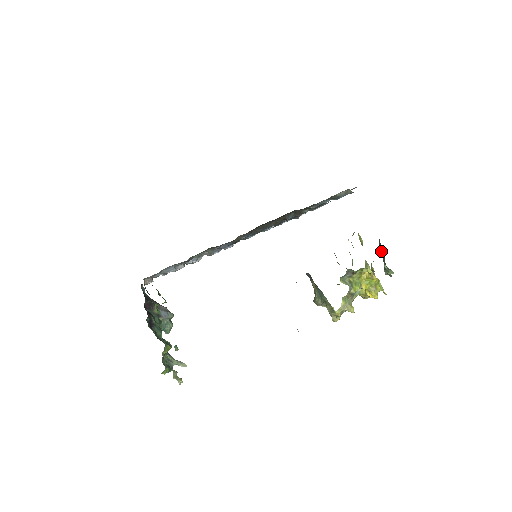
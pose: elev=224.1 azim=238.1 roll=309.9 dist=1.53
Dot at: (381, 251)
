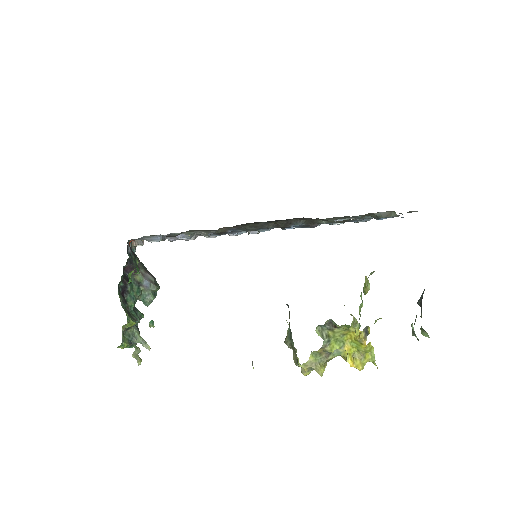
Dot at: (421, 303)
